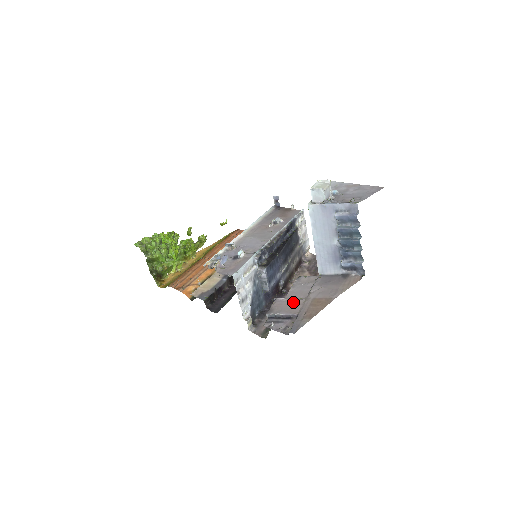
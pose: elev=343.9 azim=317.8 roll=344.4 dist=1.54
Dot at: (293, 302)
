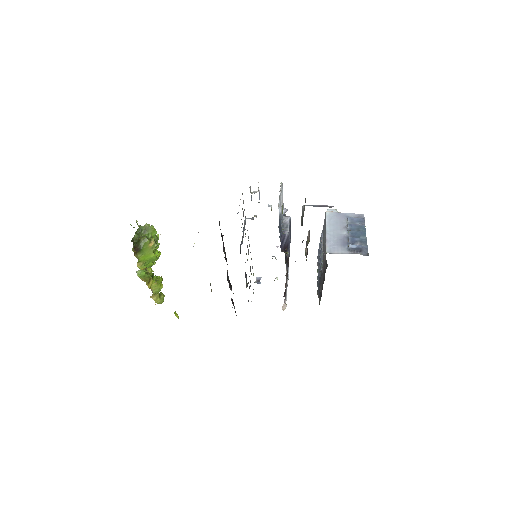
Dot at: occluded
